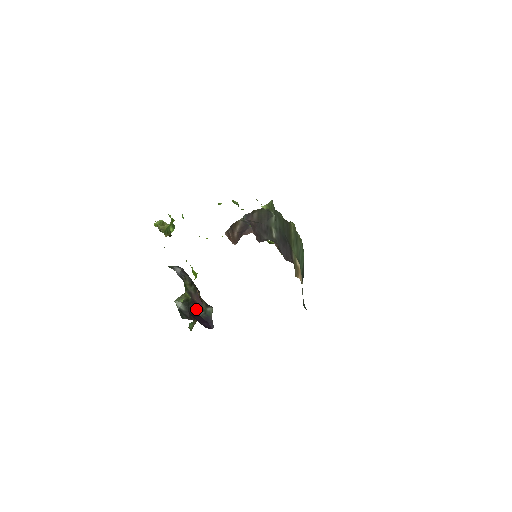
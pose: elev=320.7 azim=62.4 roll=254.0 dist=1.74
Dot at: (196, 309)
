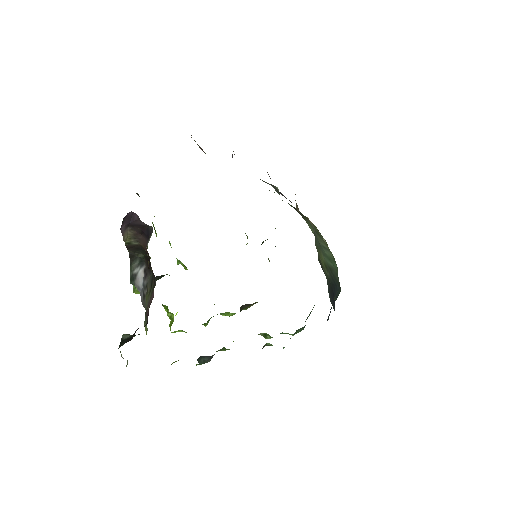
Dot at: (145, 325)
